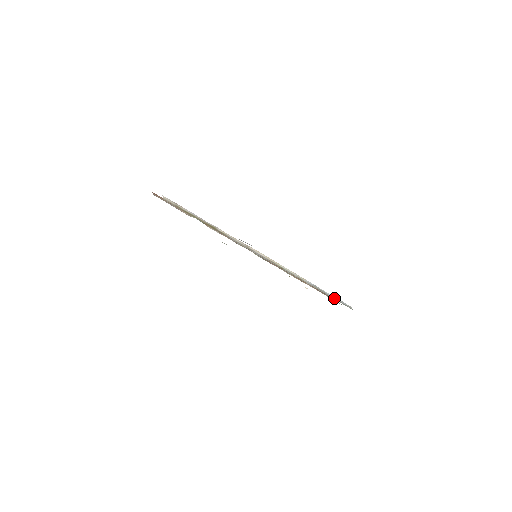
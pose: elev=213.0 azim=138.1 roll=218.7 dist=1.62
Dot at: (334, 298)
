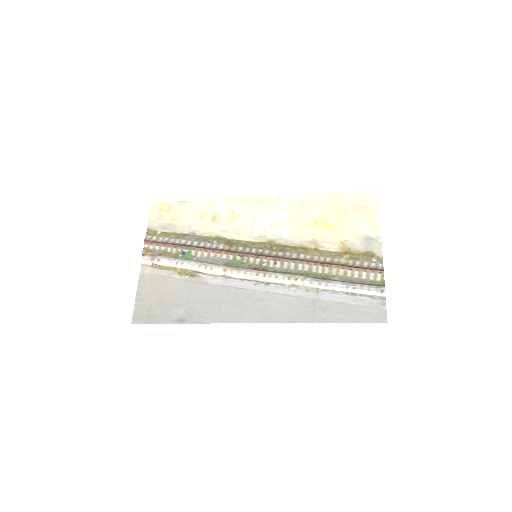
Dot at: (349, 293)
